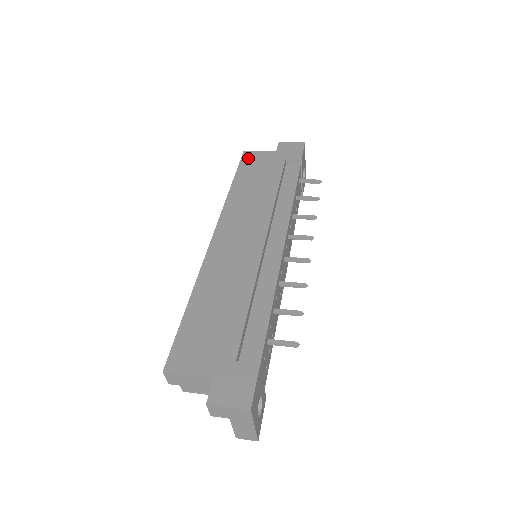
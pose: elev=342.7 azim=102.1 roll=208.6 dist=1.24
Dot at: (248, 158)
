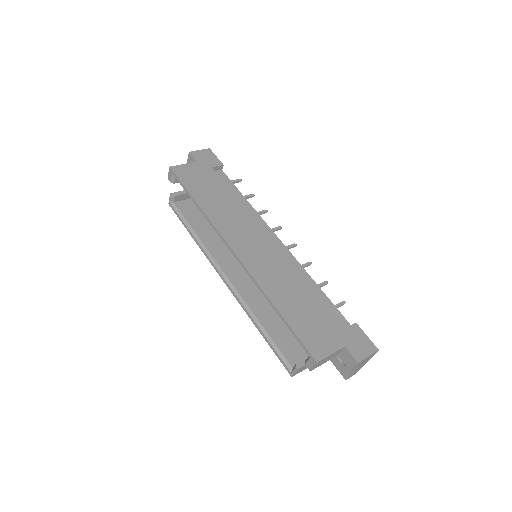
Dot at: (182, 173)
